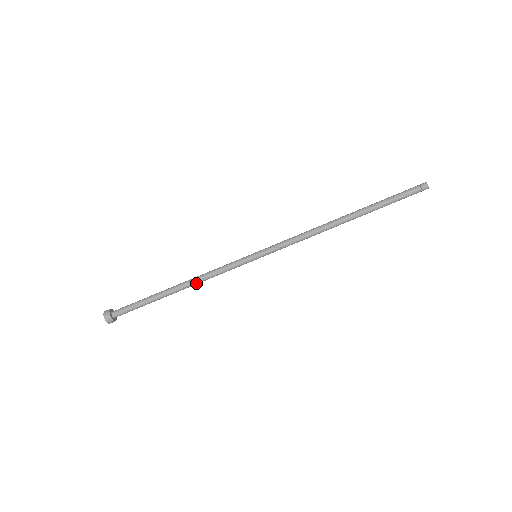
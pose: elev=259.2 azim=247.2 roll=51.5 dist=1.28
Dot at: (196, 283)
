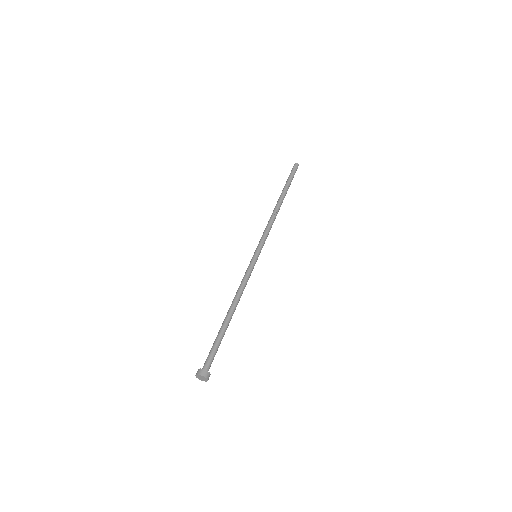
Dot at: (239, 300)
